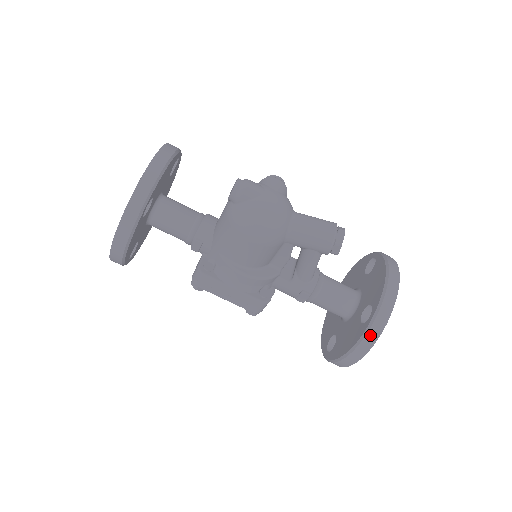
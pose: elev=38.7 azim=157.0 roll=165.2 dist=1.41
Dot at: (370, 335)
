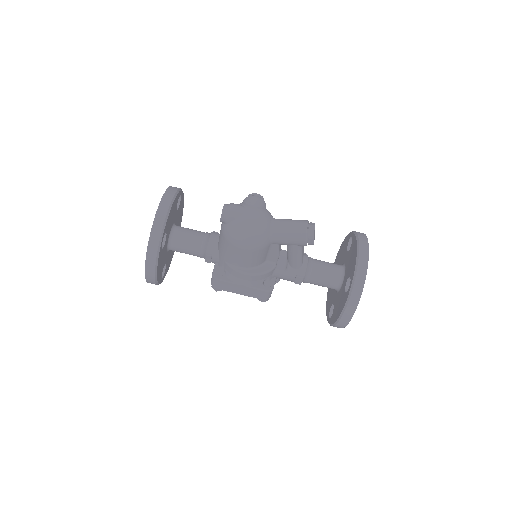
Dot at: (352, 301)
